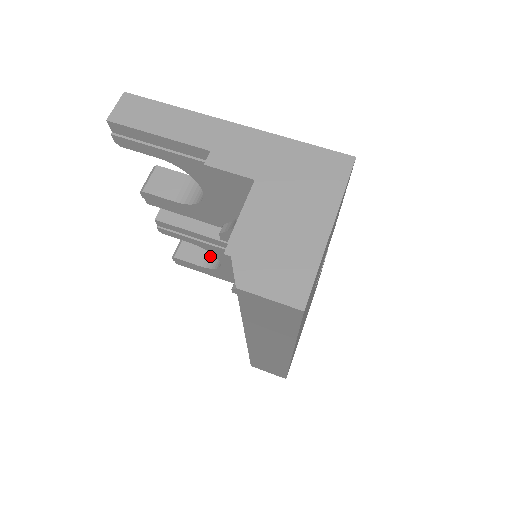
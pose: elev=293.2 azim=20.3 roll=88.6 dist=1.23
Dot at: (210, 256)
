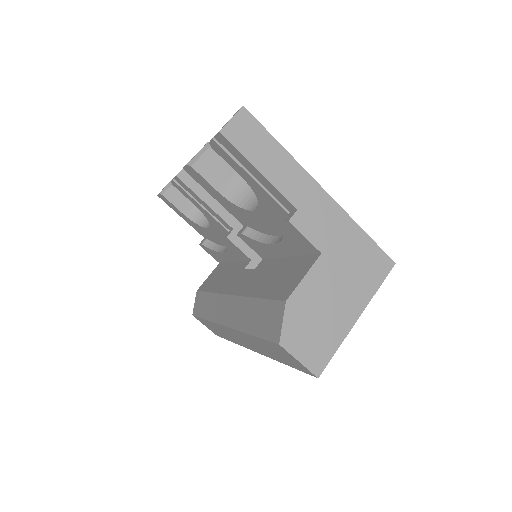
Dot at: (196, 208)
